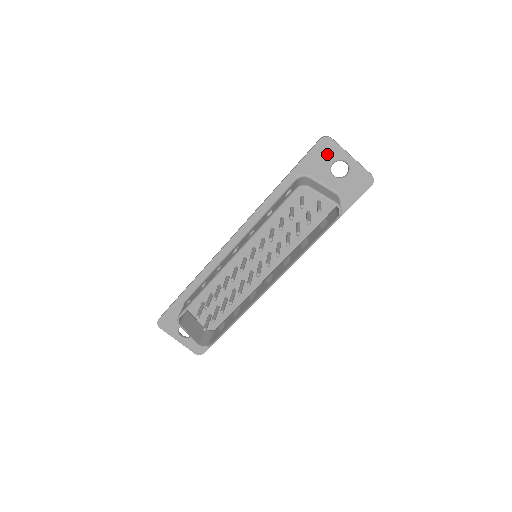
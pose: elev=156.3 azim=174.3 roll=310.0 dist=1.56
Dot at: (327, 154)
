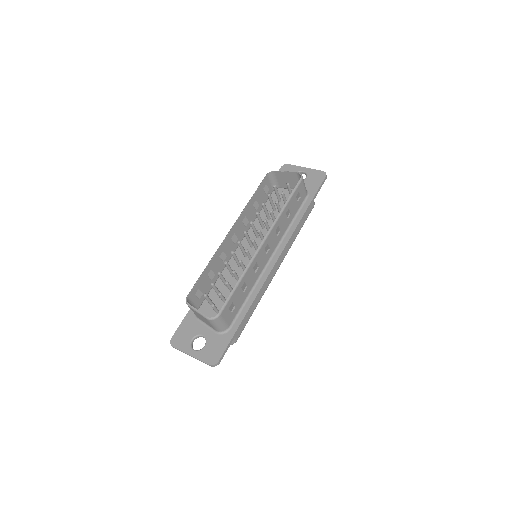
Dot at: occluded
